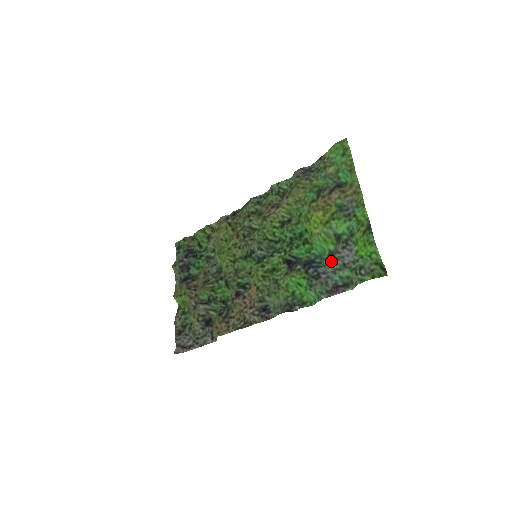
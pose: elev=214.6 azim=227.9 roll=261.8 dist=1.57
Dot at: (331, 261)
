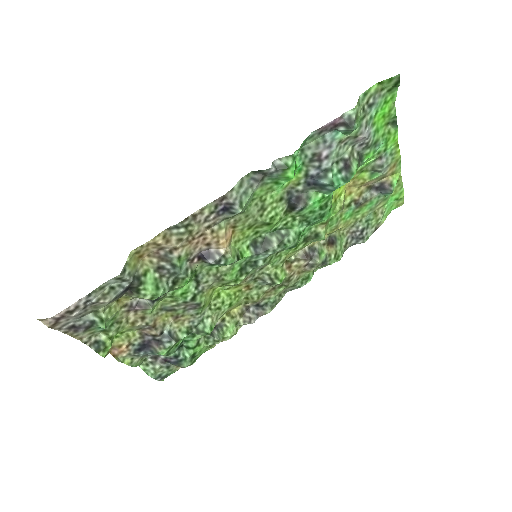
Dot at: (342, 153)
